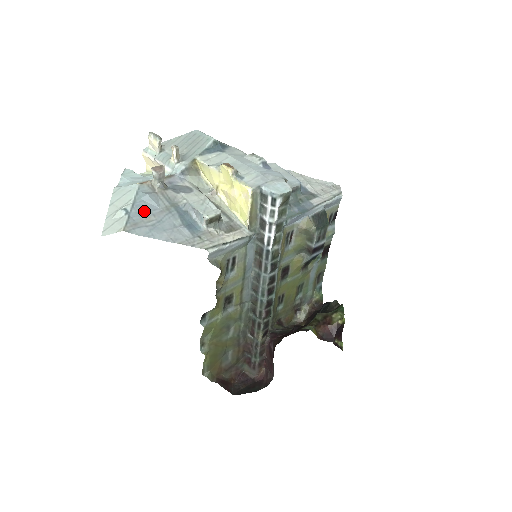
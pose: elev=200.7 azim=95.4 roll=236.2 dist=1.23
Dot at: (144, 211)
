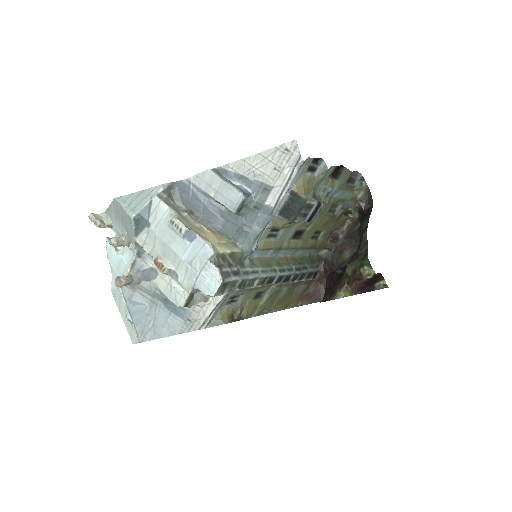
Dot at: (140, 315)
